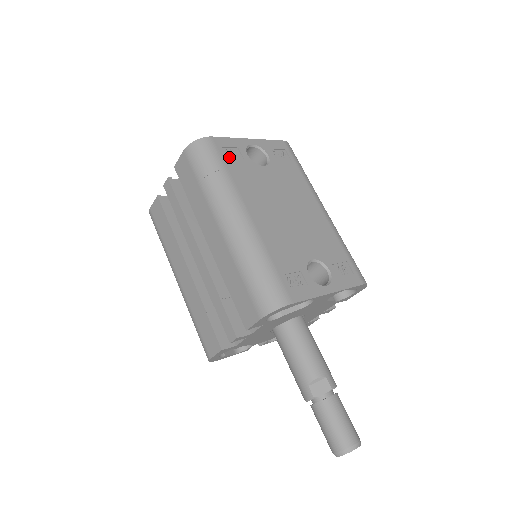
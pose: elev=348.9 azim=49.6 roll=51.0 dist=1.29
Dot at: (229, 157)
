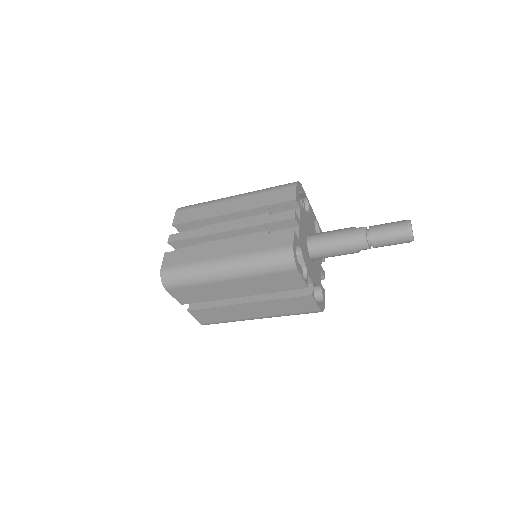
Dot at: occluded
